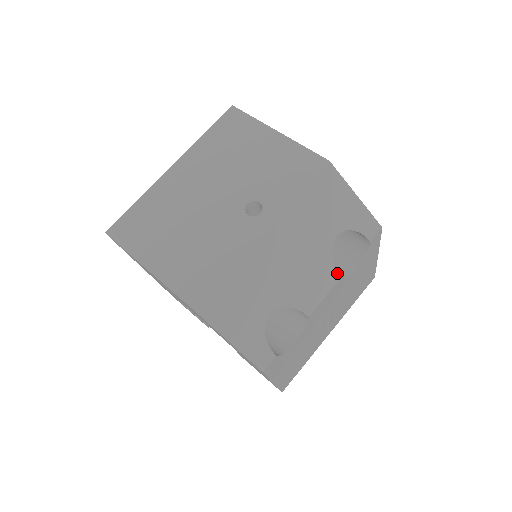
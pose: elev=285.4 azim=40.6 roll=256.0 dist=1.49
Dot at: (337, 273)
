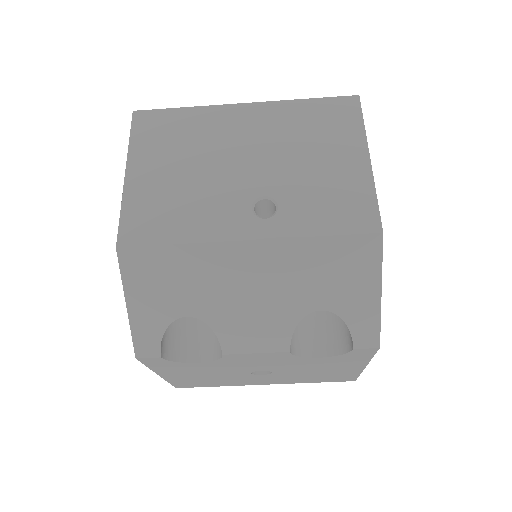
Dot at: (289, 344)
